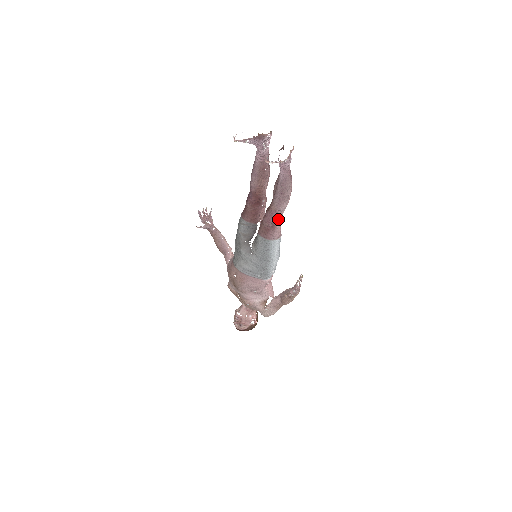
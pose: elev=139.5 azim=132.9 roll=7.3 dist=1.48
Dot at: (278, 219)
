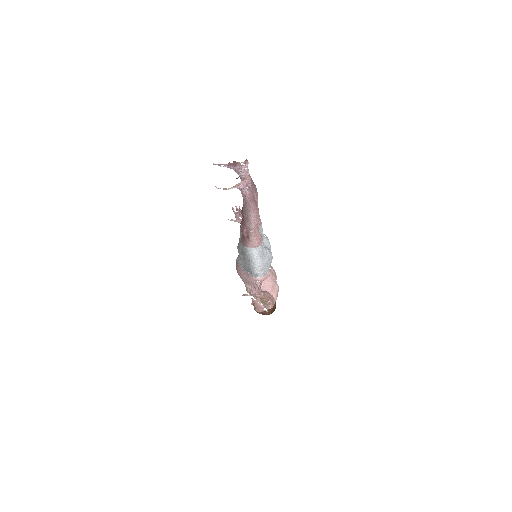
Dot at: (250, 232)
